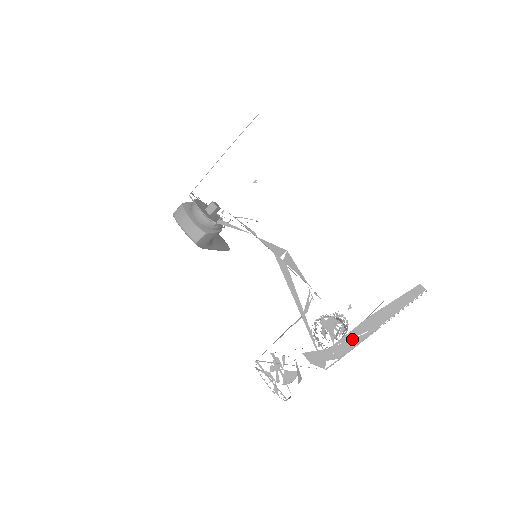
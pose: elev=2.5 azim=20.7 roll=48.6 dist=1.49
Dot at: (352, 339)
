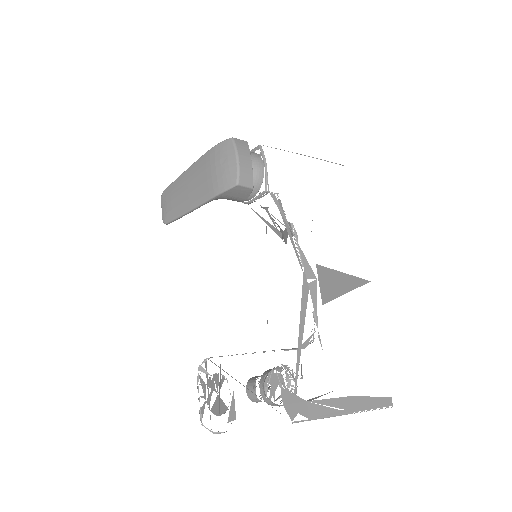
Dot at: (329, 407)
